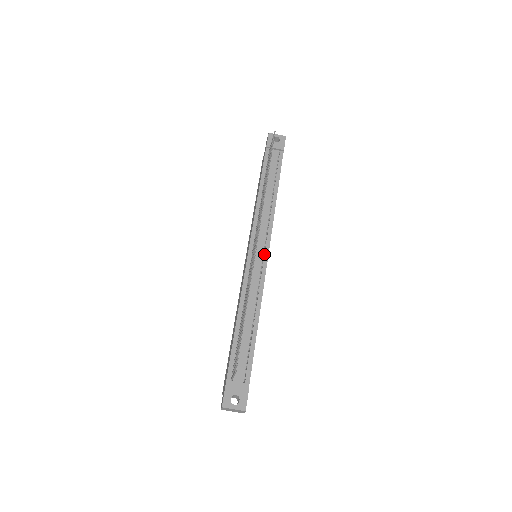
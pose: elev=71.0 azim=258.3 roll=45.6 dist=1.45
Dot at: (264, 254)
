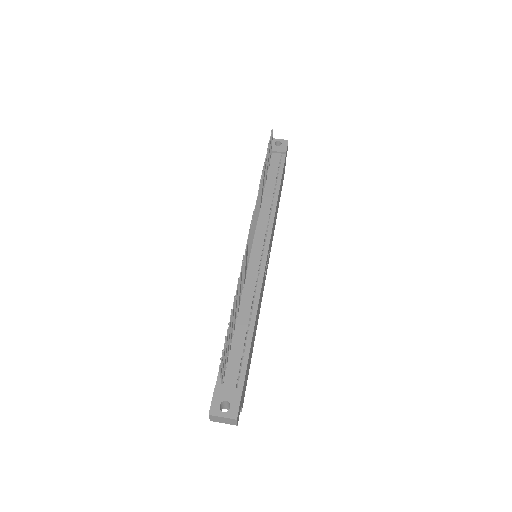
Dot at: (263, 251)
